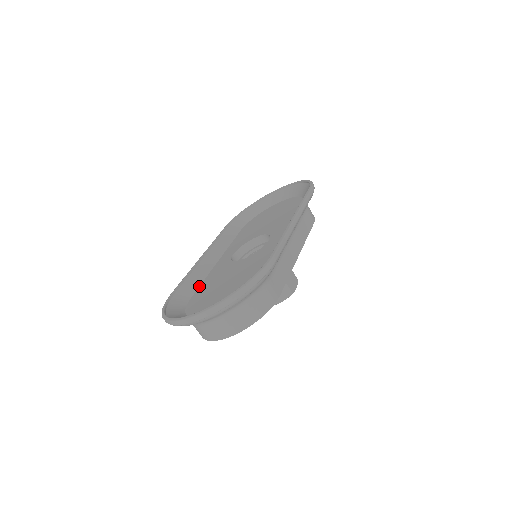
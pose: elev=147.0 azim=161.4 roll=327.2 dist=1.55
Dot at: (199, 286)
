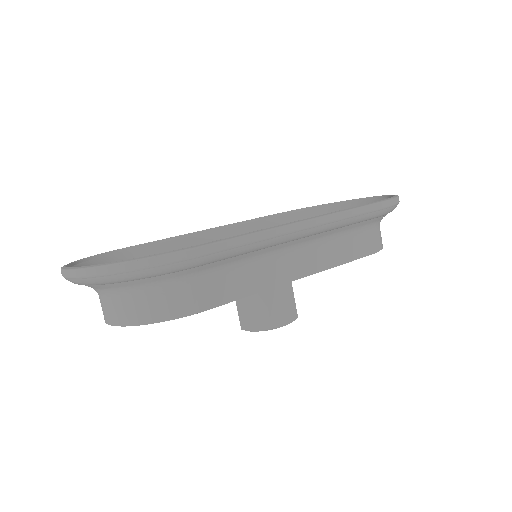
Dot at: occluded
